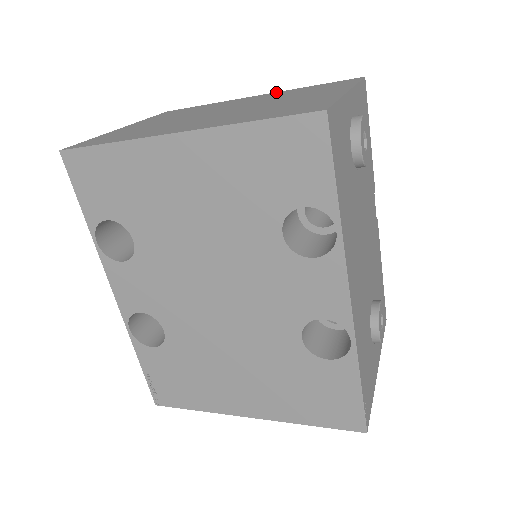
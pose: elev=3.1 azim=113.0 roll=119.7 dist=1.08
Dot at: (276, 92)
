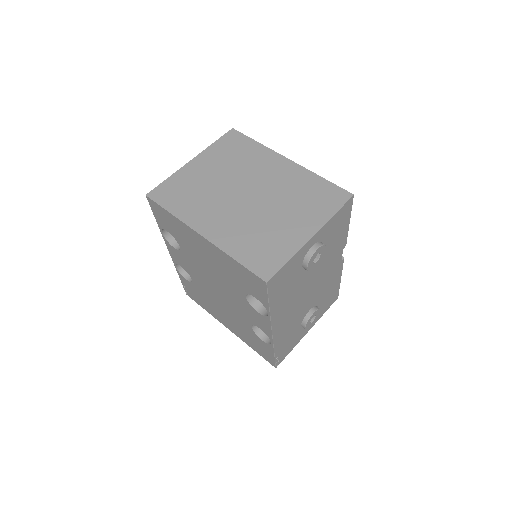
Dot at: (300, 167)
